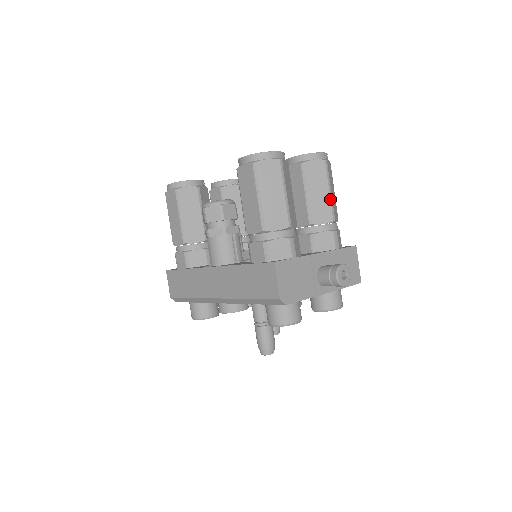
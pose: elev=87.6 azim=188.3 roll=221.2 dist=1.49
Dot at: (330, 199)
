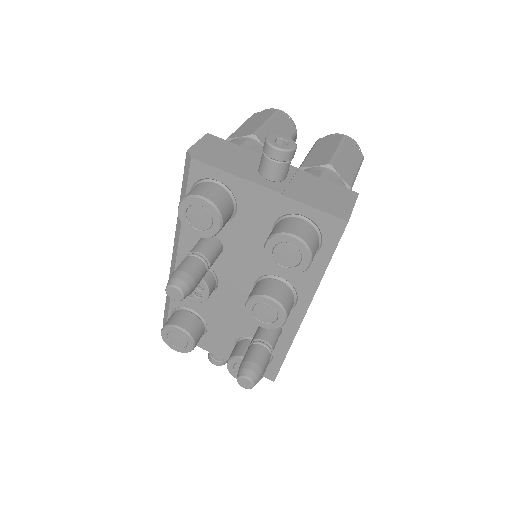
Dot at: (334, 153)
